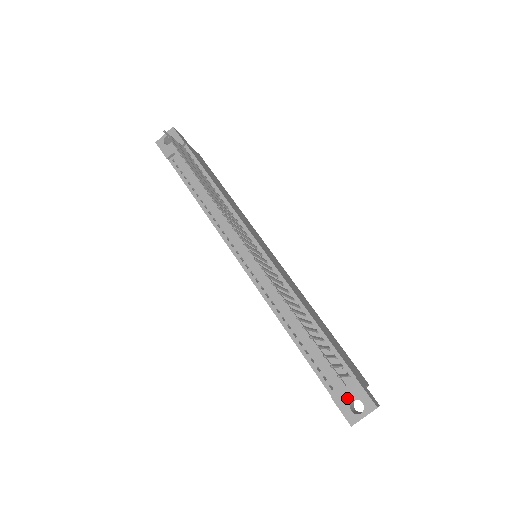
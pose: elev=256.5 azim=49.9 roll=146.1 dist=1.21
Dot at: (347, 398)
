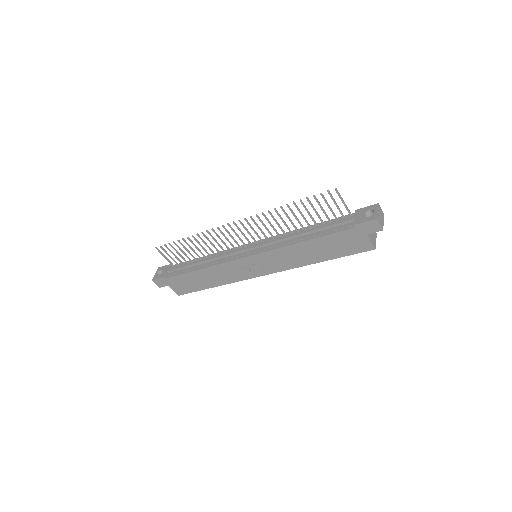
Dot at: (361, 217)
